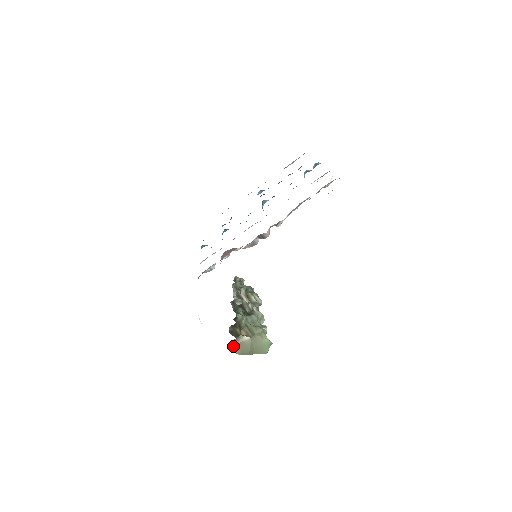
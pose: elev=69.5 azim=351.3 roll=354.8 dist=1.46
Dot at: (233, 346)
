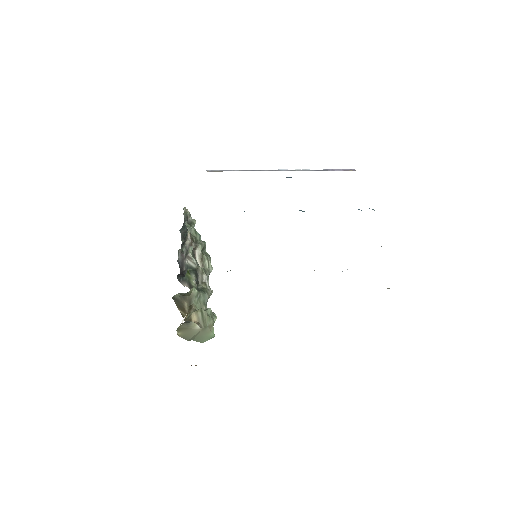
Dot at: (180, 328)
